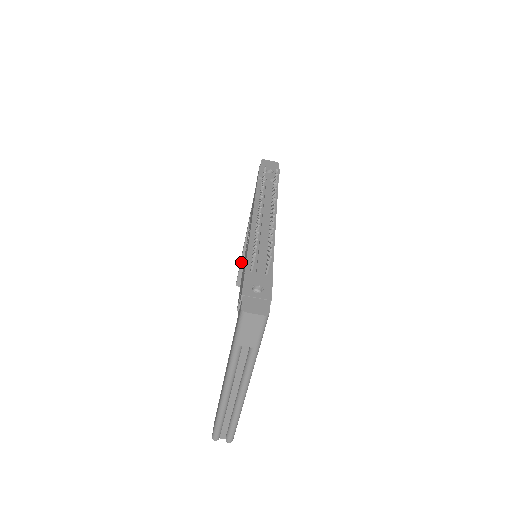
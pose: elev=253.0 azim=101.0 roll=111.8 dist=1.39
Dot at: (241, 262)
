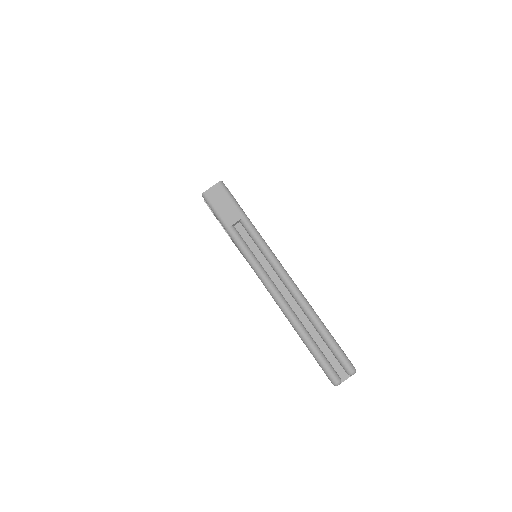
Dot at: occluded
